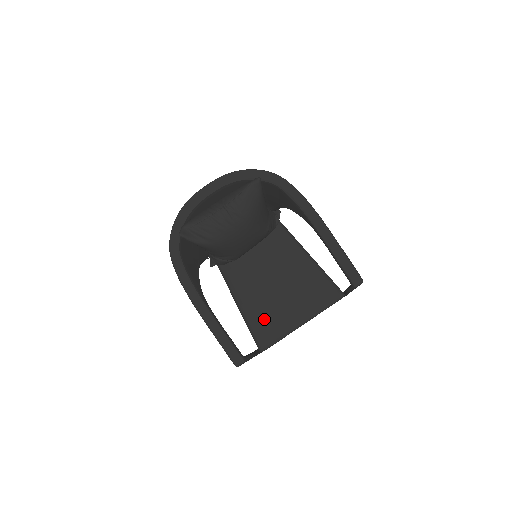
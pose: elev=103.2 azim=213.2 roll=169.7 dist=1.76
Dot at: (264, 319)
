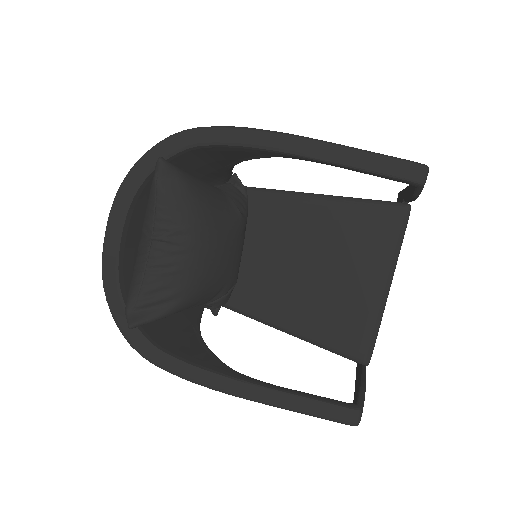
Dot at: (335, 323)
